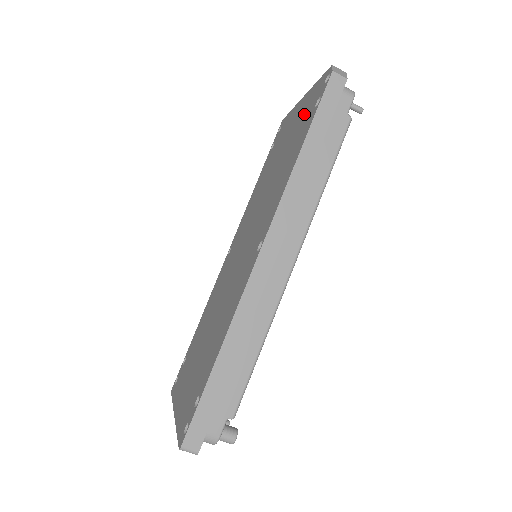
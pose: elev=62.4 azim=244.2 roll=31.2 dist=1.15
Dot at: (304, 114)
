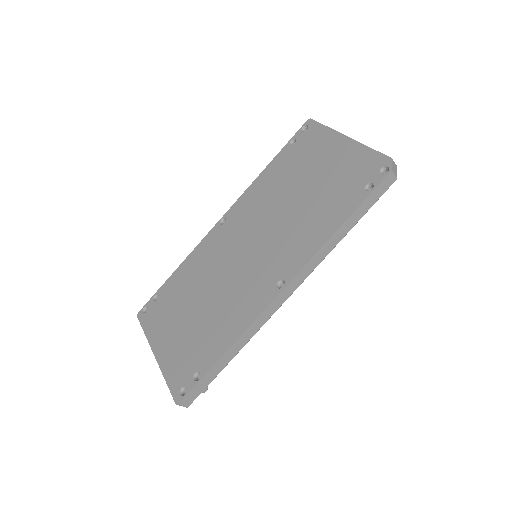
Dot at: (348, 173)
